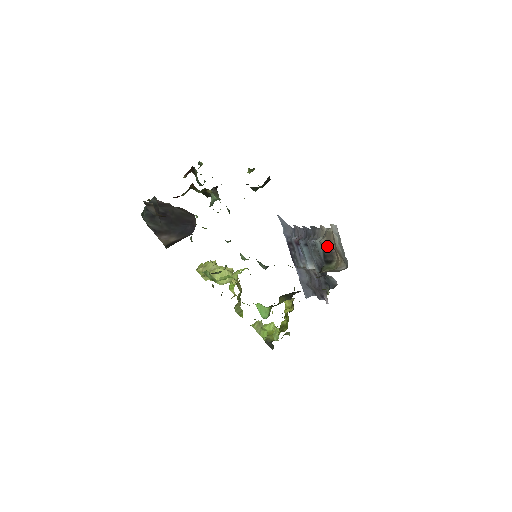
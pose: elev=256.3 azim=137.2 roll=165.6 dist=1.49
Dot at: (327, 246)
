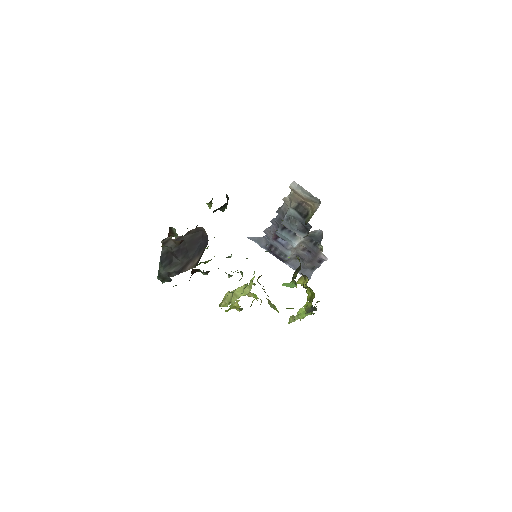
Dot at: (297, 206)
